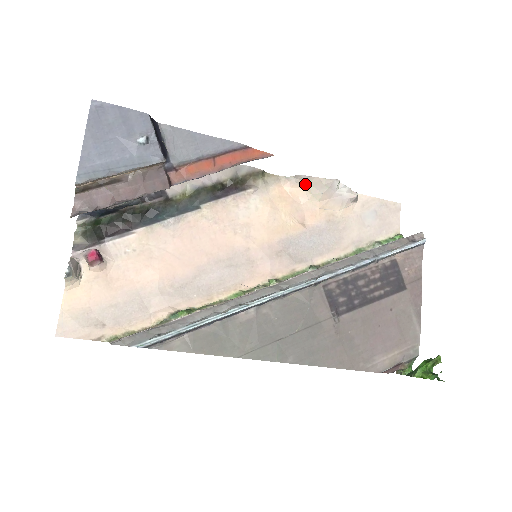
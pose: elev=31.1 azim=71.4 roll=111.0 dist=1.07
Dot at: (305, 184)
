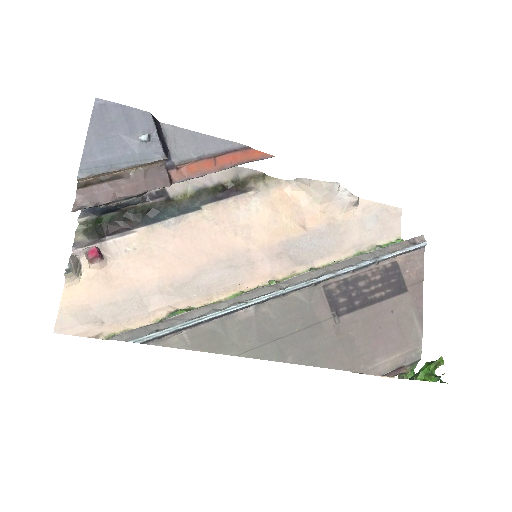
Dot at: (306, 187)
